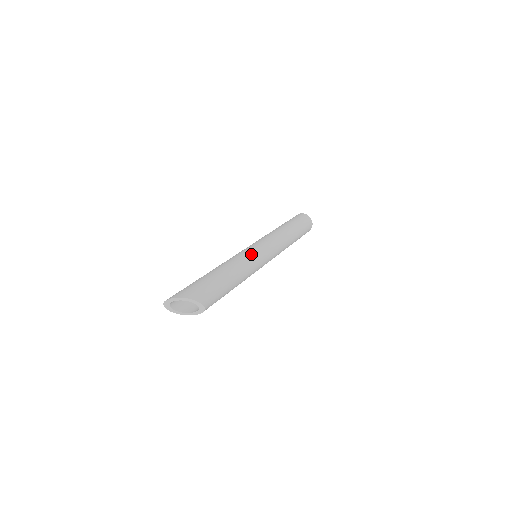
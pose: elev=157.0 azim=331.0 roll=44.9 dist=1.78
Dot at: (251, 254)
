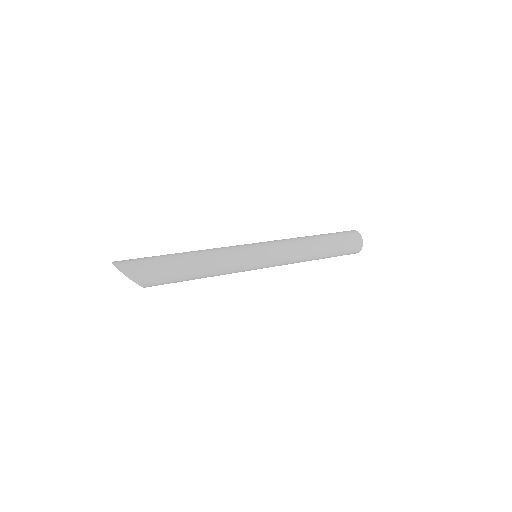
Dot at: (242, 260)
